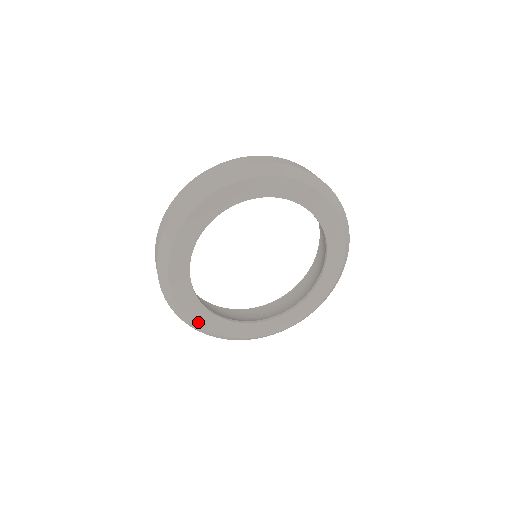
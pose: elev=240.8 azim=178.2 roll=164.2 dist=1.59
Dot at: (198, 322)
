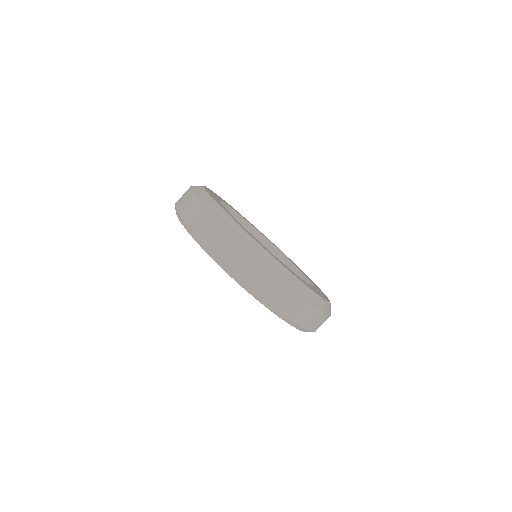
Dot at: (286, 268)
